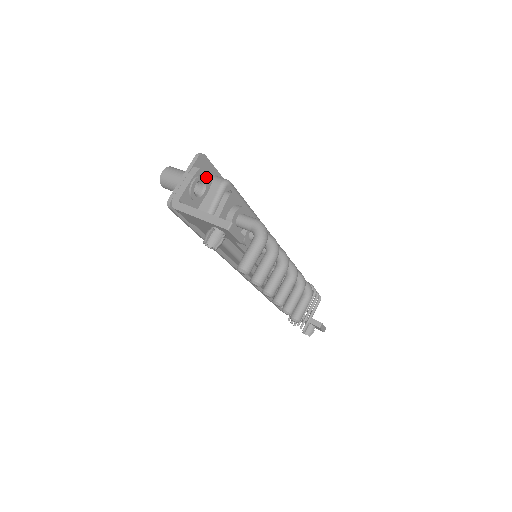
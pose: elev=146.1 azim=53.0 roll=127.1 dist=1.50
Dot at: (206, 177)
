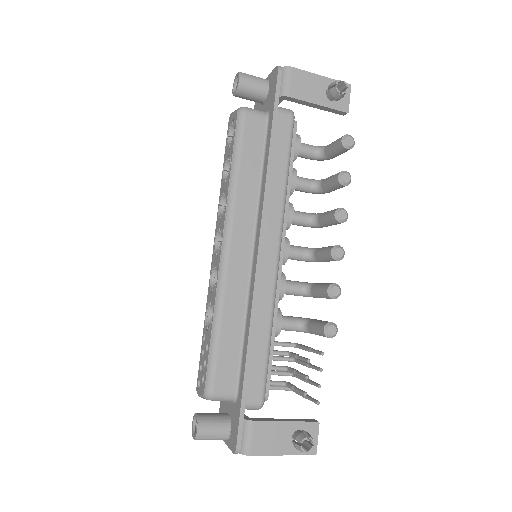
Dot at: occluded
